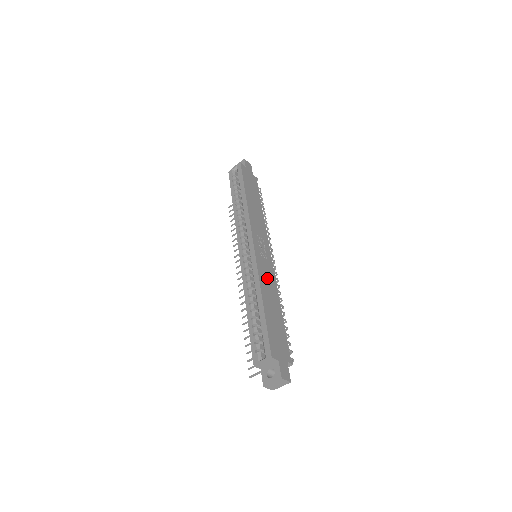
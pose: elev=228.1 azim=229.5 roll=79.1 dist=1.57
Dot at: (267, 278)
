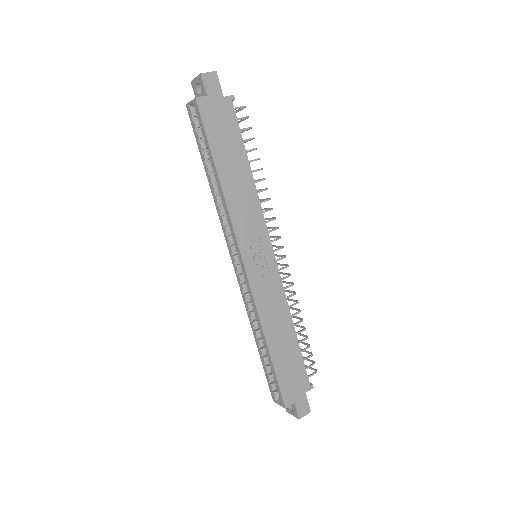
Dot at: (271, 303)
